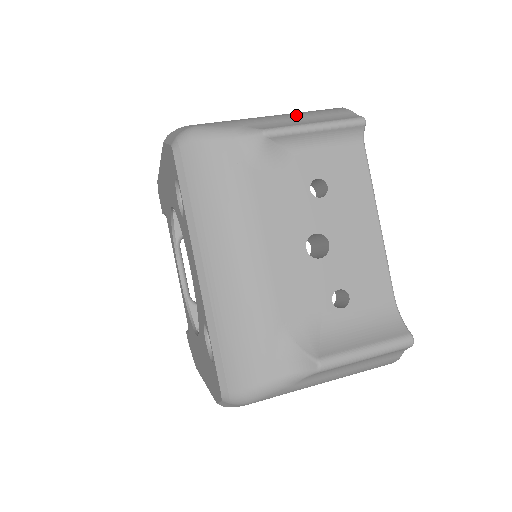
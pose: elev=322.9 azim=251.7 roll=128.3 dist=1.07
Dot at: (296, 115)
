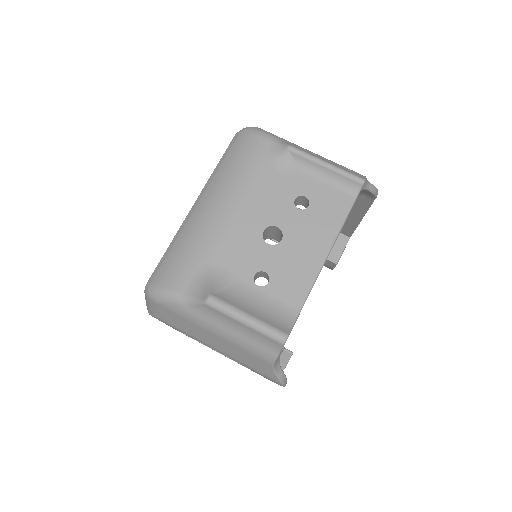
Dot at: (325, 158)
